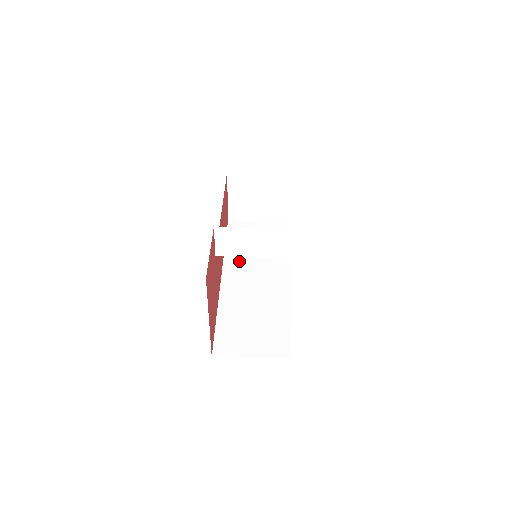
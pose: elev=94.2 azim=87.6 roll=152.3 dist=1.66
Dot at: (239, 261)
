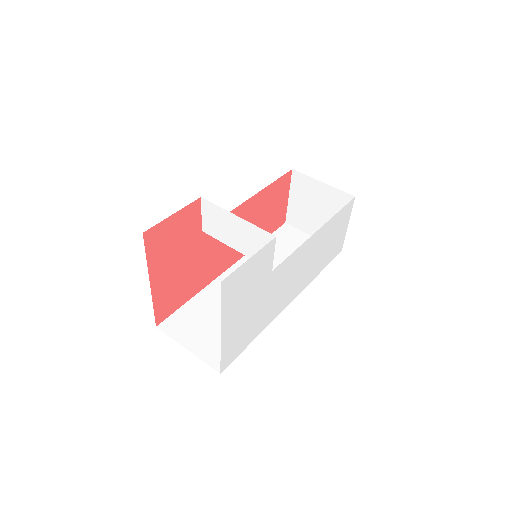
Dot at: occluded
